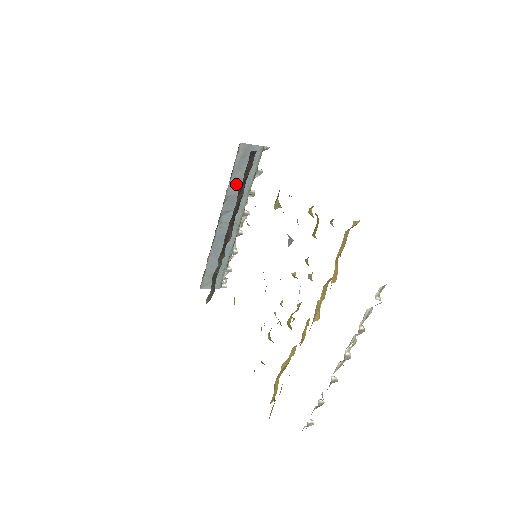
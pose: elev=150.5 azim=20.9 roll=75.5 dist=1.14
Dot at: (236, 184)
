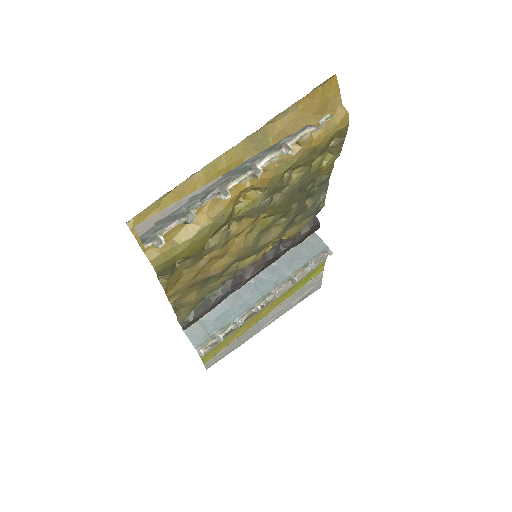
Dot at: (288, 259)
